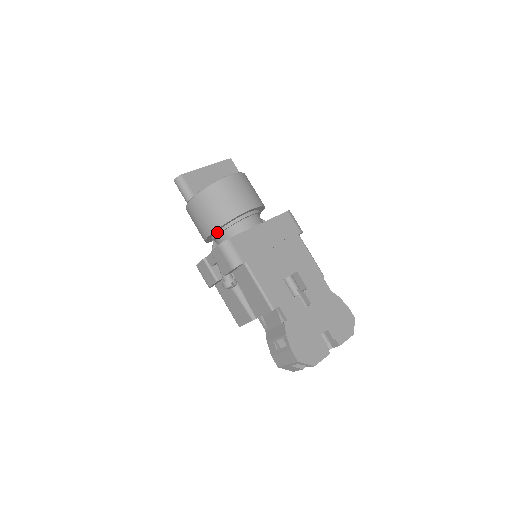
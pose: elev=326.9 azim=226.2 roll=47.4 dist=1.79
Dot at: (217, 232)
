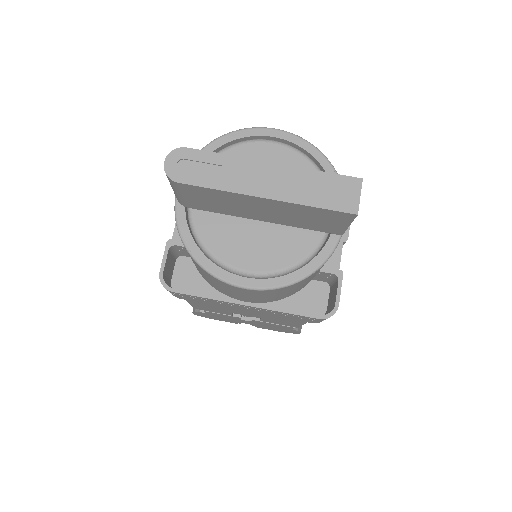
Dot at: occluded
